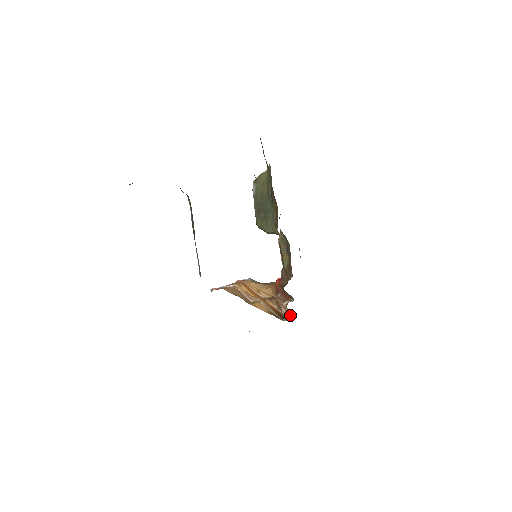
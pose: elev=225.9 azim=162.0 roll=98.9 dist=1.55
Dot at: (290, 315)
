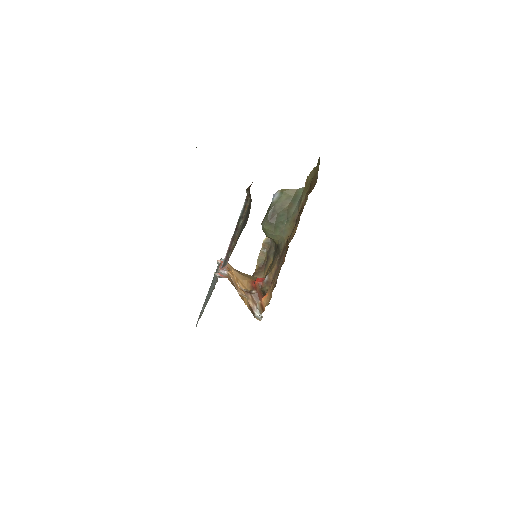
Dot at: (262, 316)
